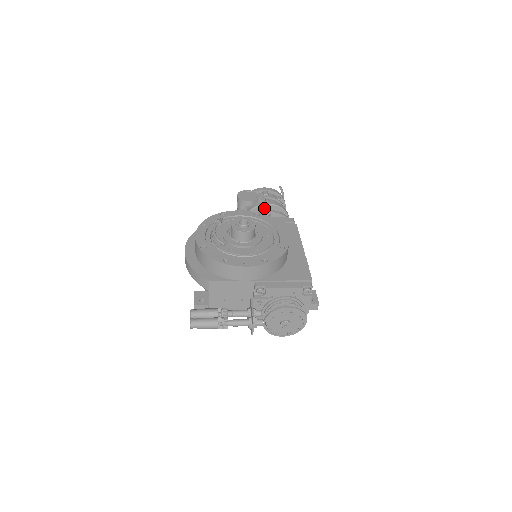
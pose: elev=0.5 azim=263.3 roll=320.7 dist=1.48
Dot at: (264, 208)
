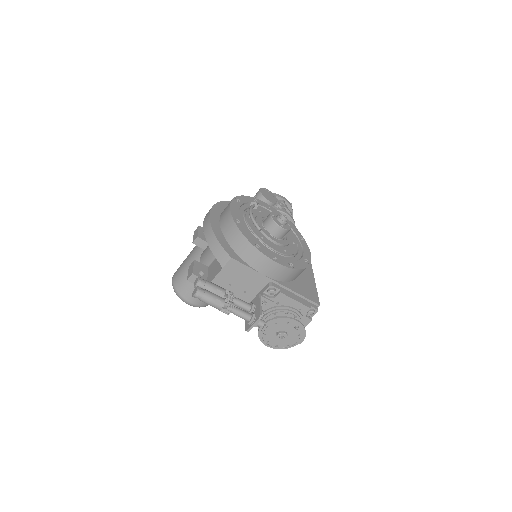
Dot at: occluded
